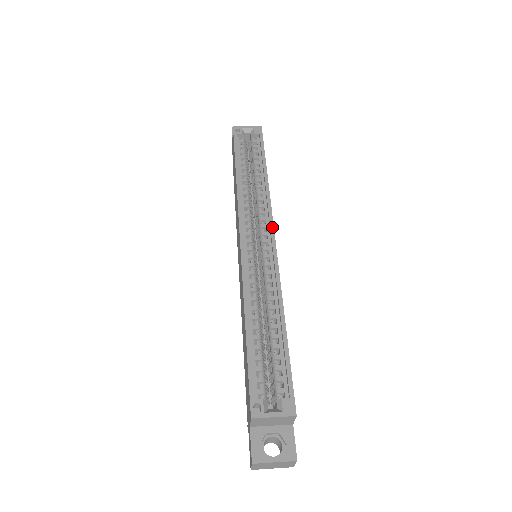
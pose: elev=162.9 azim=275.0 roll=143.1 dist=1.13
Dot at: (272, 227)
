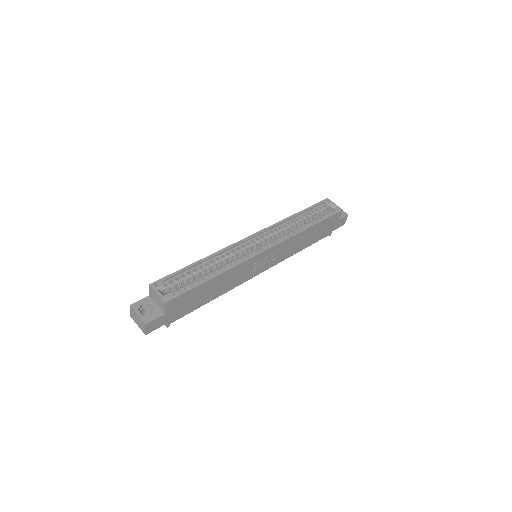
Dot at: (274, 245)
